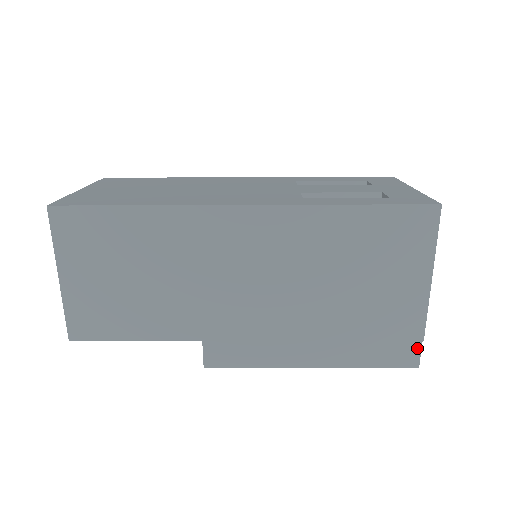
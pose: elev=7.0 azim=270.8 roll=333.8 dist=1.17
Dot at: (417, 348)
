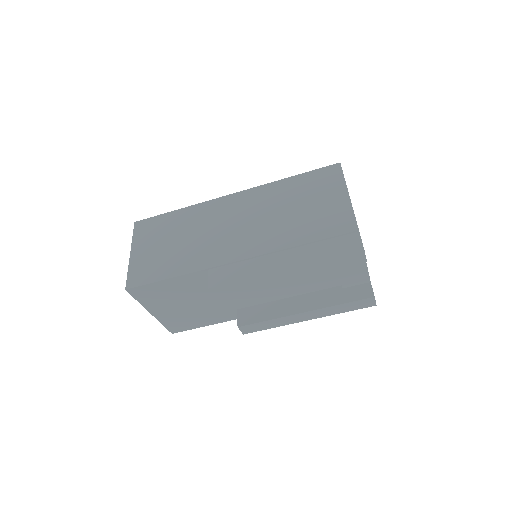
Dot at: (357, 238)
